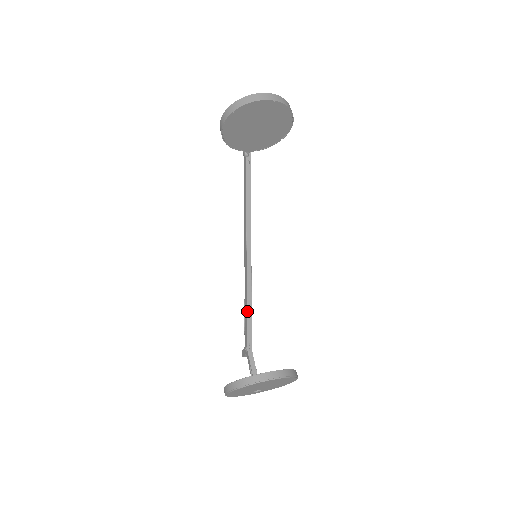
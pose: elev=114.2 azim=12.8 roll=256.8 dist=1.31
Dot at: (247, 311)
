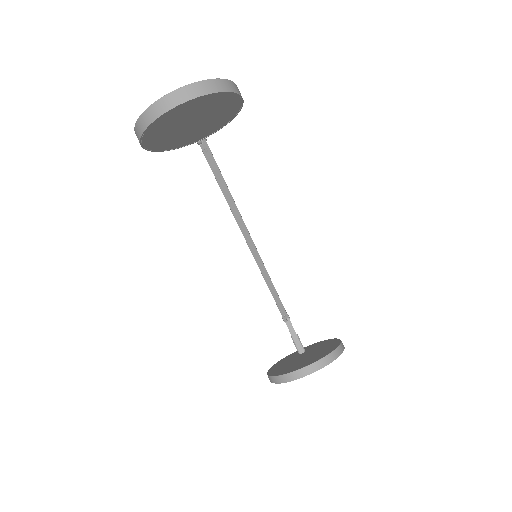
Dot at: occluded
